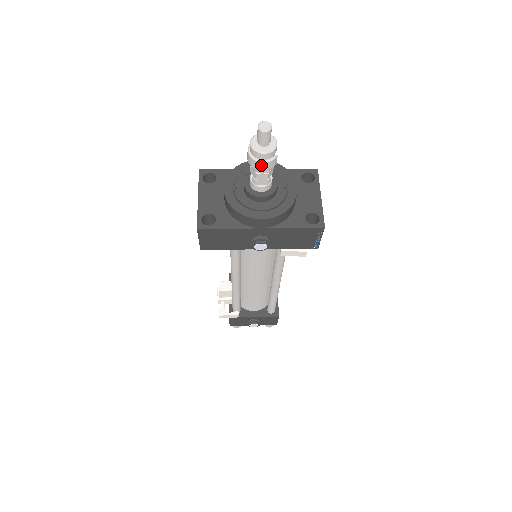
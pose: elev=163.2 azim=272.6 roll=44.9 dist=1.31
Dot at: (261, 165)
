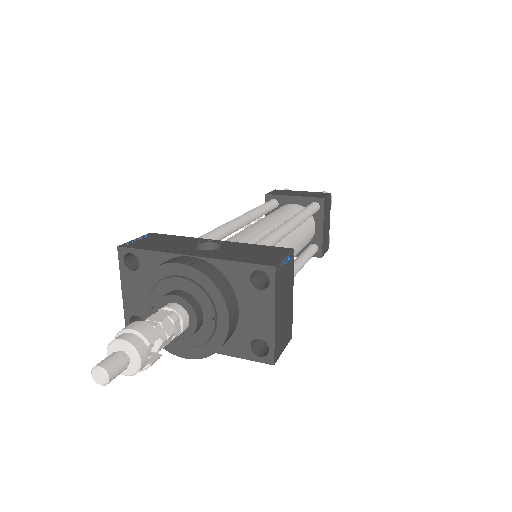
Dot at: occluded
